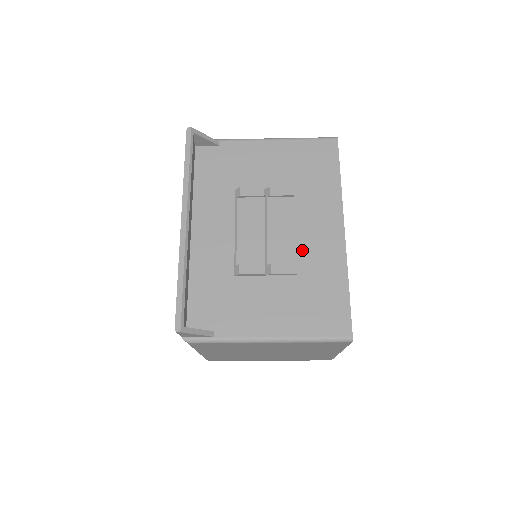
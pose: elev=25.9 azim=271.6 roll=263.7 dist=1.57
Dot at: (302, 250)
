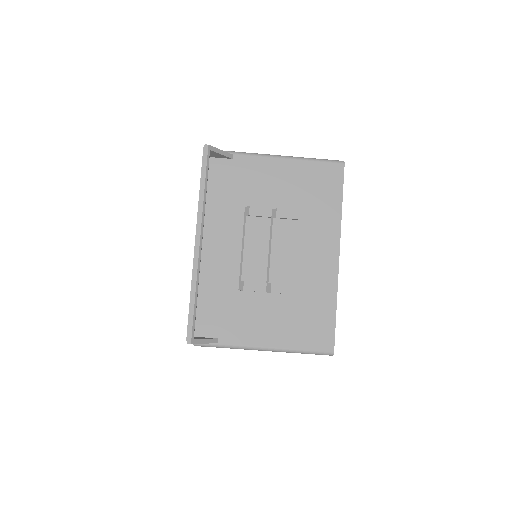
Dot at: (300, 272)
